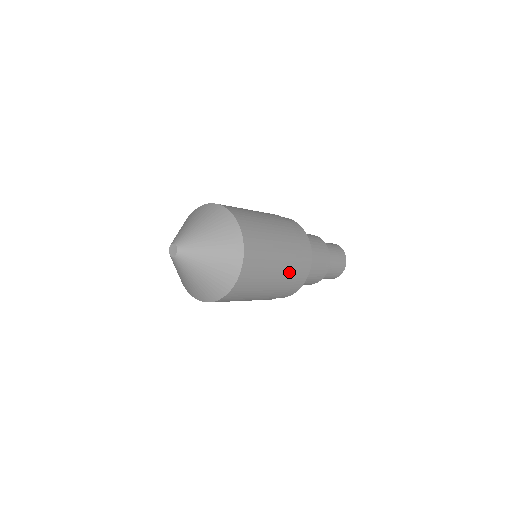
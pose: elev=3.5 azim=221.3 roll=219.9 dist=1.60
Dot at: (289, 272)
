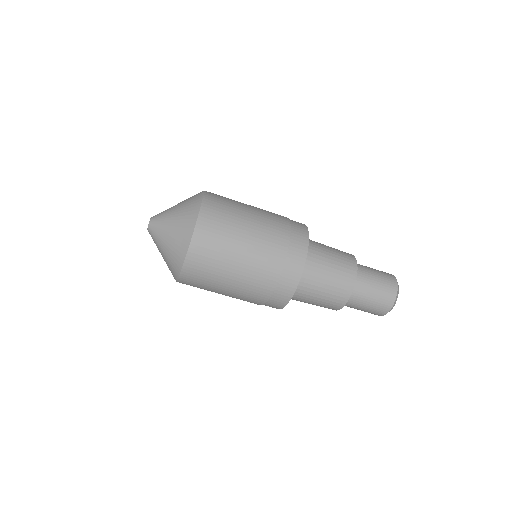
Dot at: occluded
